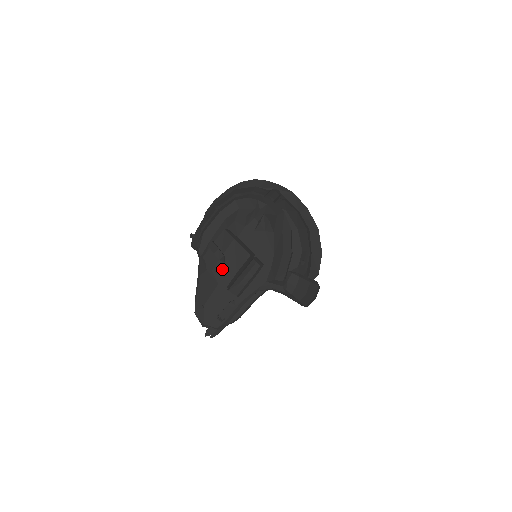
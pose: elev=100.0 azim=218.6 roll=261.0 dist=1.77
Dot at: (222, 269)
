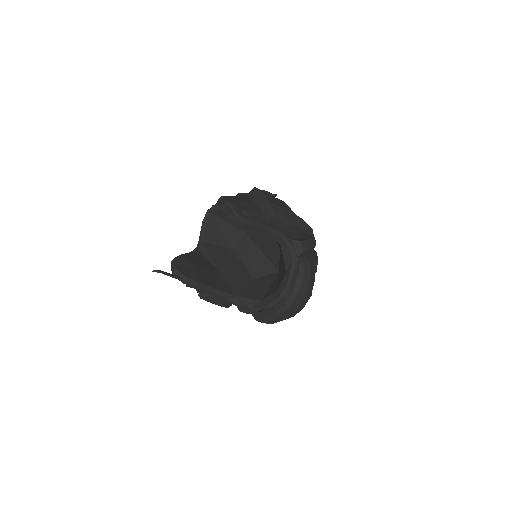
Dot at: (270, 198)
